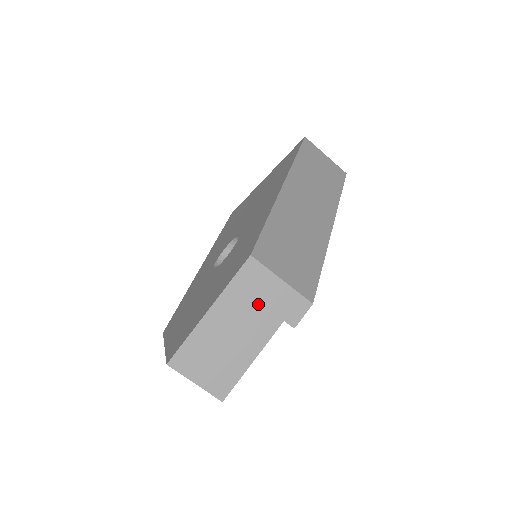
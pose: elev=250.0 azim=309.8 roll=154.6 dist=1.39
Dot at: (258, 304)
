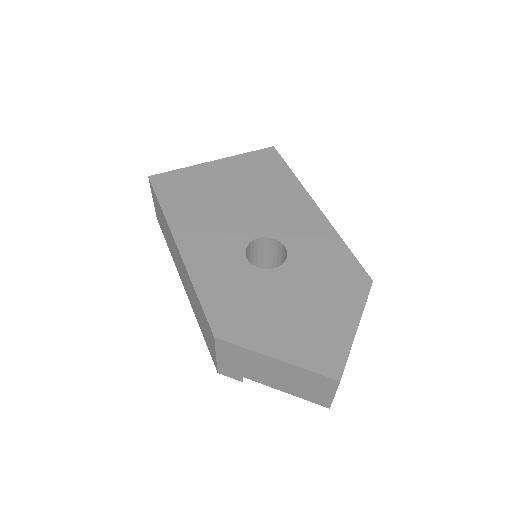
Dot at: occluded
